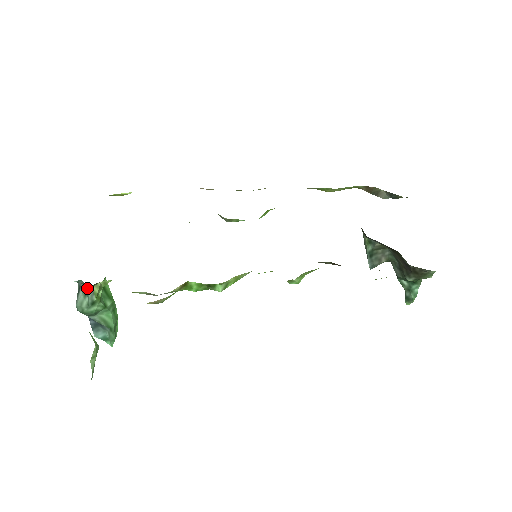
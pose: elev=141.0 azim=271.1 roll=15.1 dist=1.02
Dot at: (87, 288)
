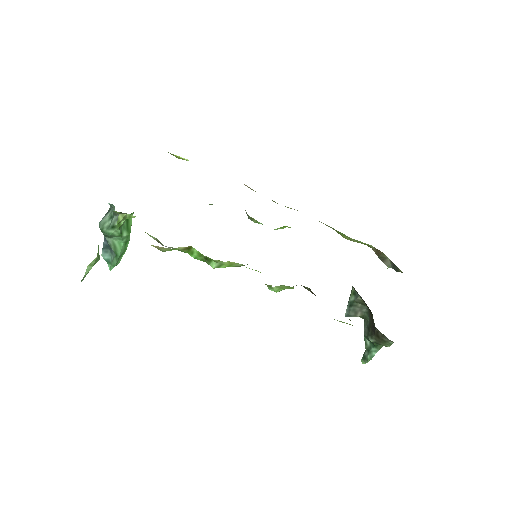
Dot at: (115, 213)
